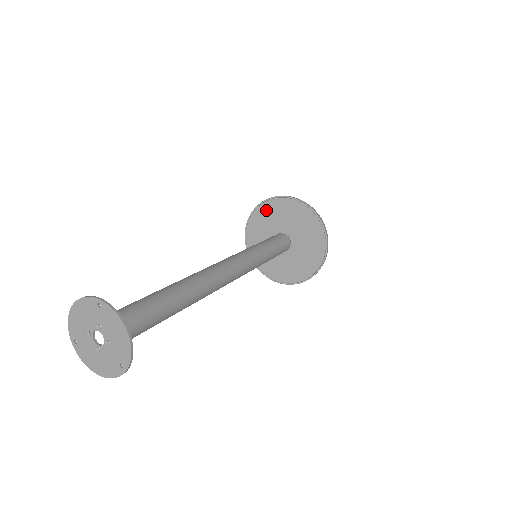
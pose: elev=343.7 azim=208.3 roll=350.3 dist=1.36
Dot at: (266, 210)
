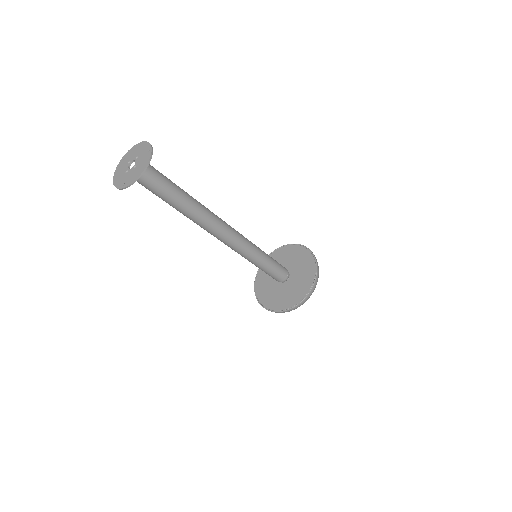
Dot at: (260, 284)
